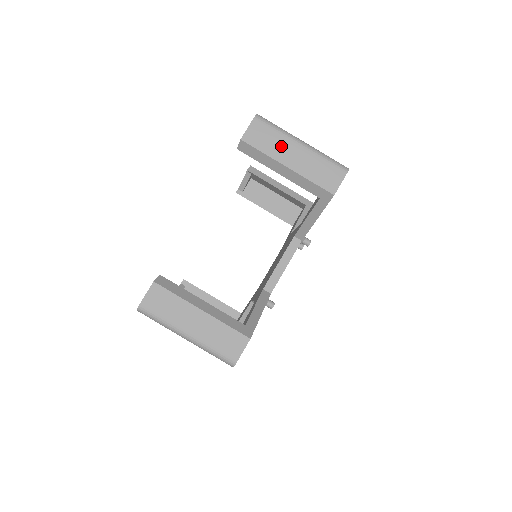
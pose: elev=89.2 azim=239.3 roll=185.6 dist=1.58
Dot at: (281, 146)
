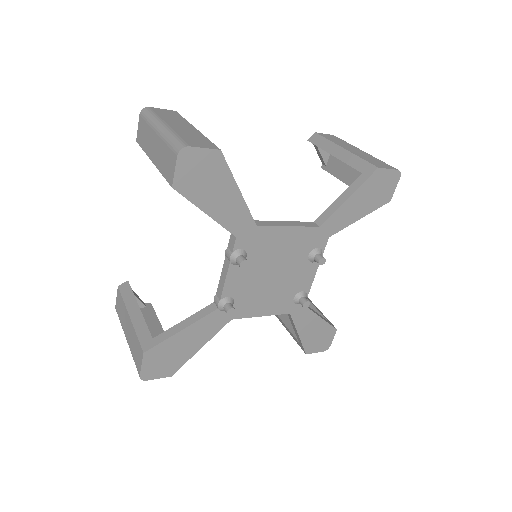
Dot at: (346, 145)
